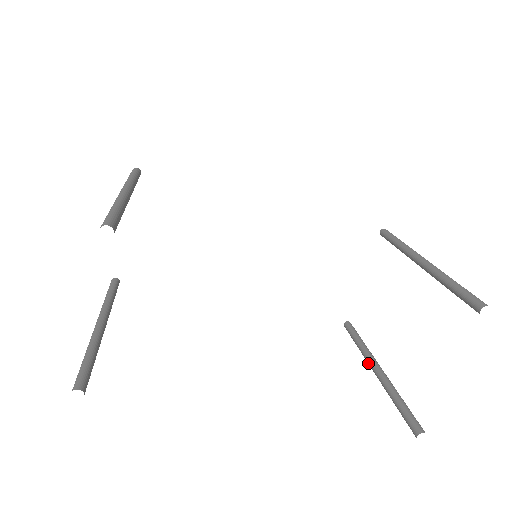
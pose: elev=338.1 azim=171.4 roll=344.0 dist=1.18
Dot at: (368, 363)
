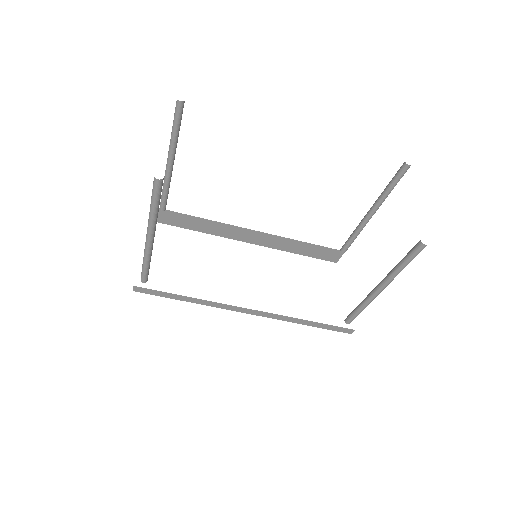
Dot at: (372, 293)
